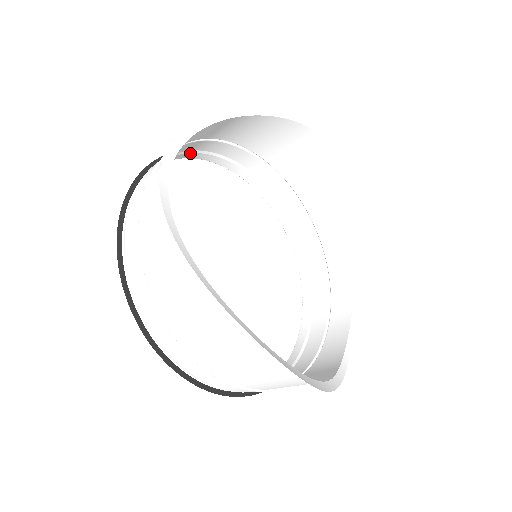
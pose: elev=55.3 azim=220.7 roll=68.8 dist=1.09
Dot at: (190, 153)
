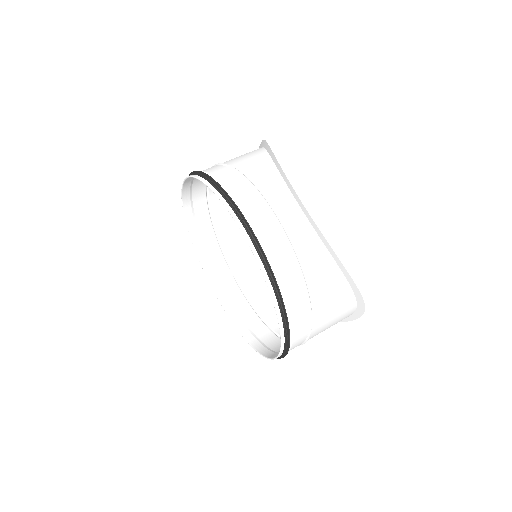
Dot at: occluded
